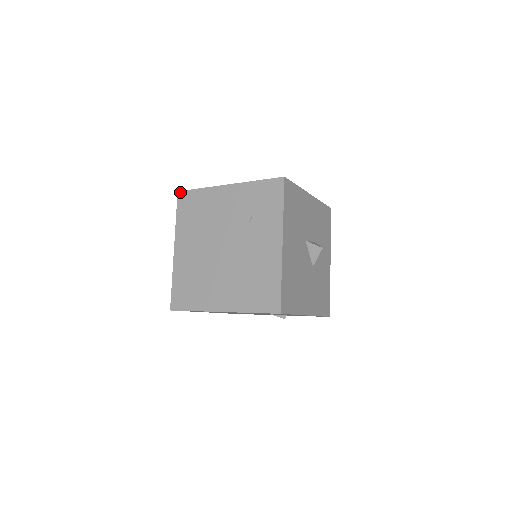
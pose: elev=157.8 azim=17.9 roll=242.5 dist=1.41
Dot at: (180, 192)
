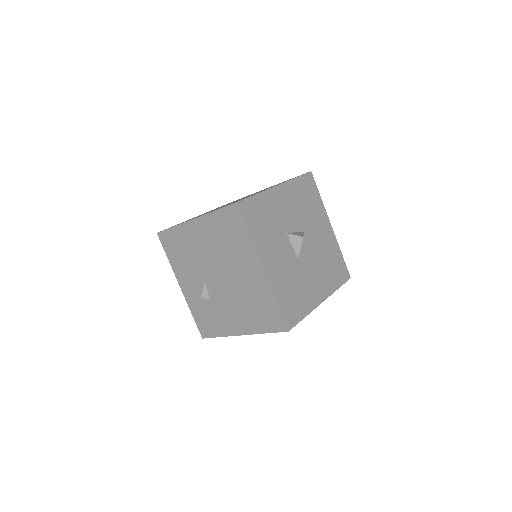
Dot at: occluded
